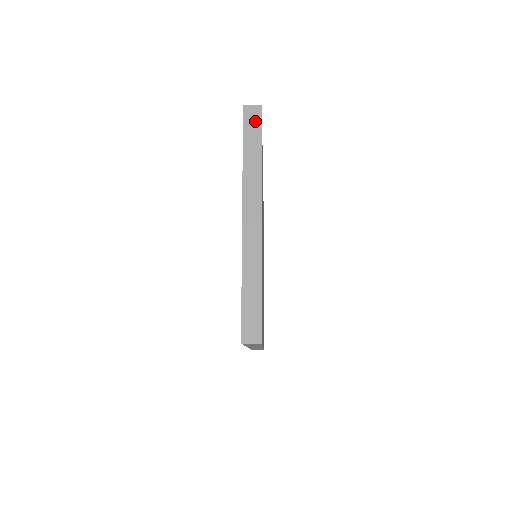
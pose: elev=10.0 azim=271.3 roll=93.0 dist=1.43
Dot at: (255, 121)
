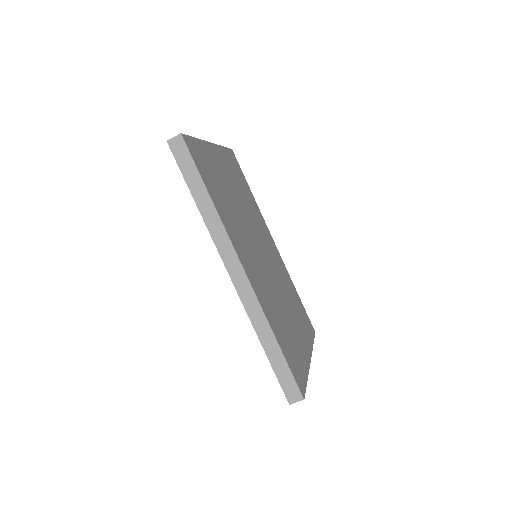
Dot at: occluded
